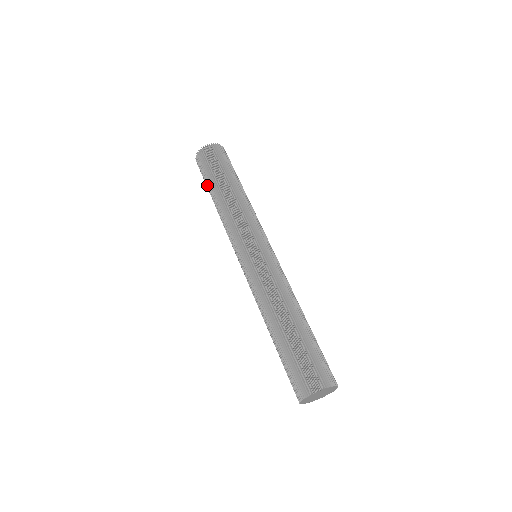
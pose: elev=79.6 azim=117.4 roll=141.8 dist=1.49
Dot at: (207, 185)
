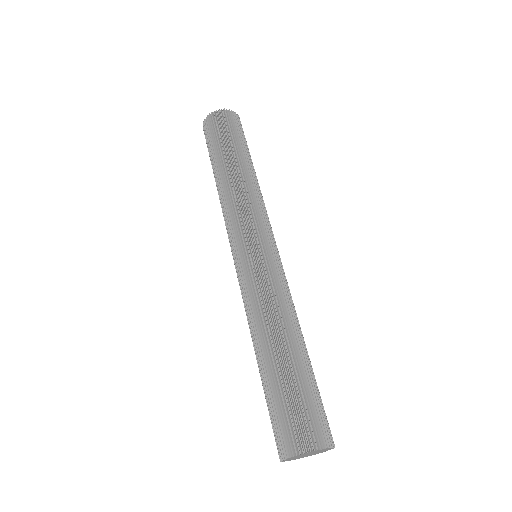
Dot at: occluded
